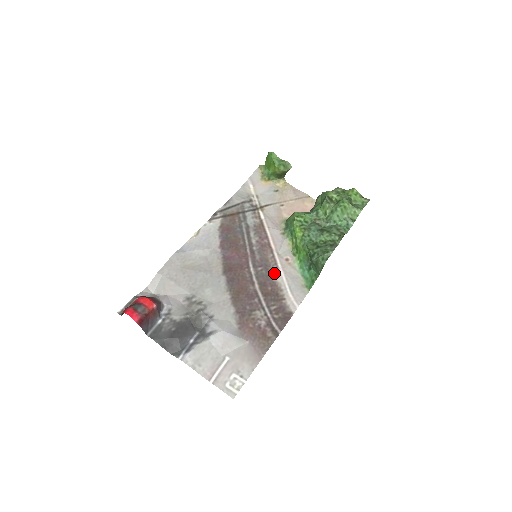
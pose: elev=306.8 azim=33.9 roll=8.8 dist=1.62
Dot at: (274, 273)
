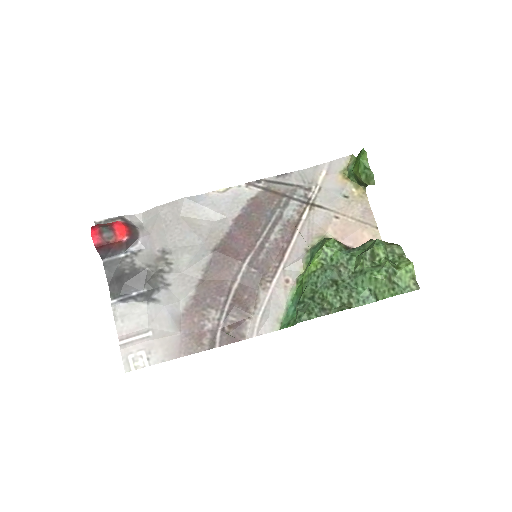
Dot at: (263, 285)
